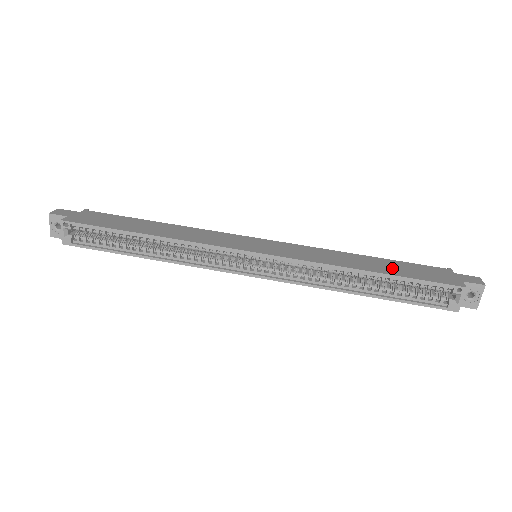
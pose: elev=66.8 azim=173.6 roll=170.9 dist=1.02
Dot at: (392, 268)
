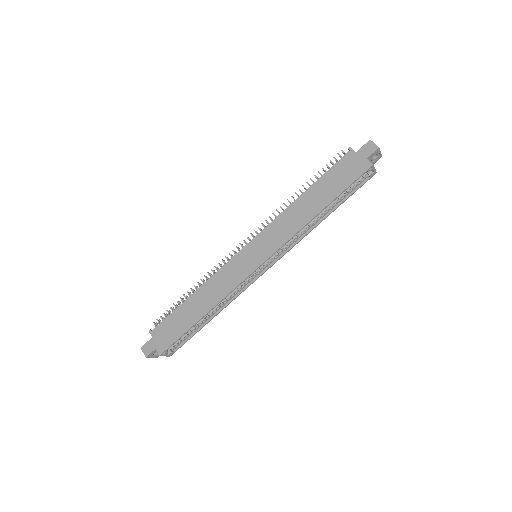
Dot at: (327, 191)
